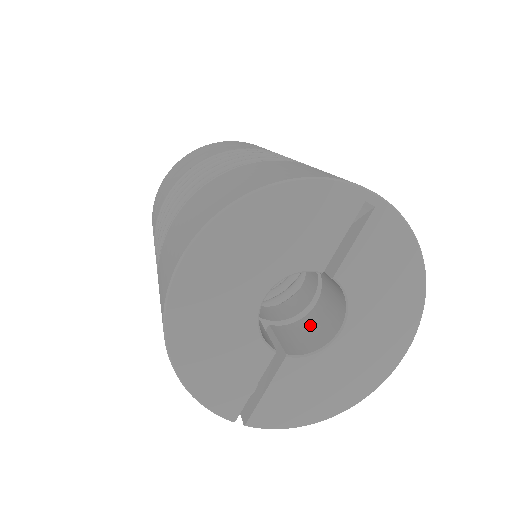
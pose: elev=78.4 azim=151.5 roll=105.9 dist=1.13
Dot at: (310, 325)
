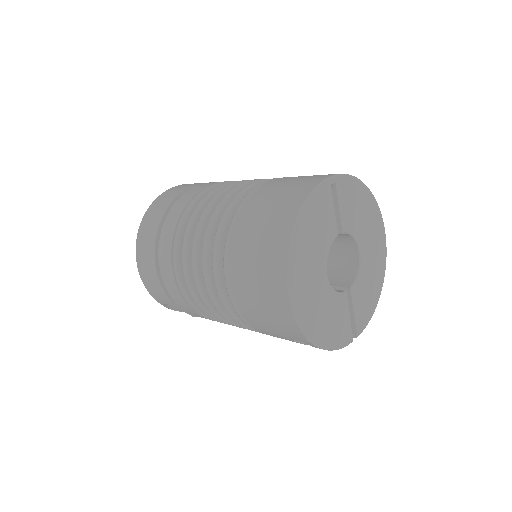
Dot at: (336, 263)
